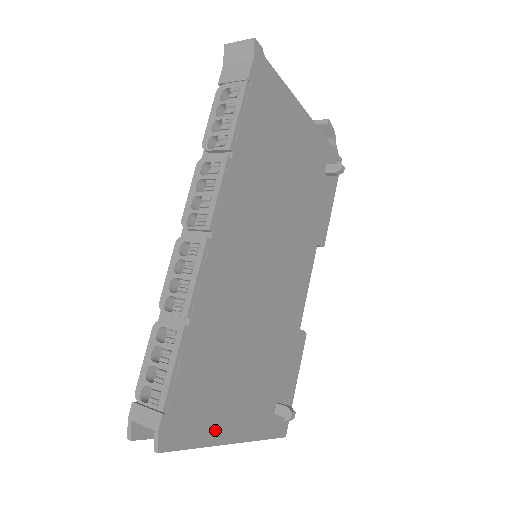
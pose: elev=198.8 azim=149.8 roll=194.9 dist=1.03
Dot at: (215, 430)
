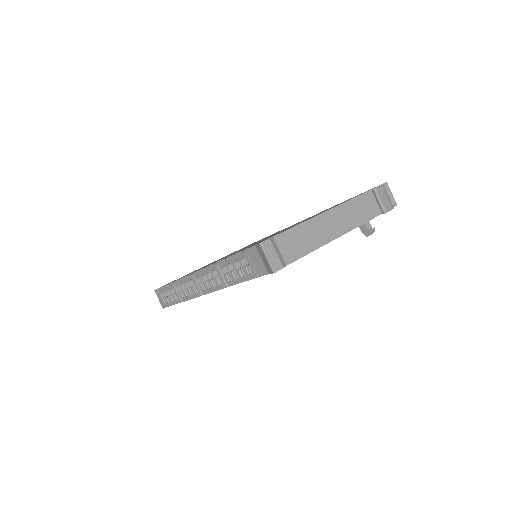
Dot at: occluded
